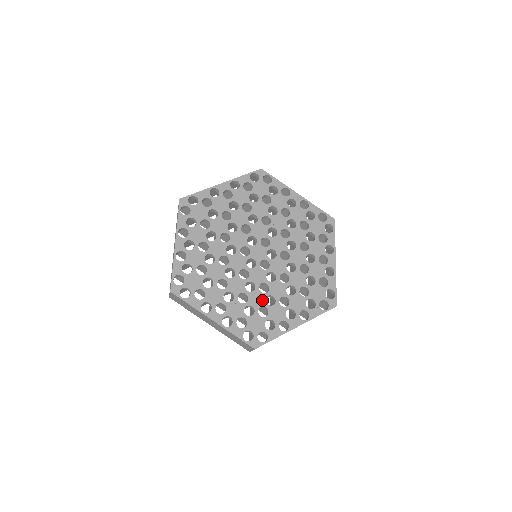
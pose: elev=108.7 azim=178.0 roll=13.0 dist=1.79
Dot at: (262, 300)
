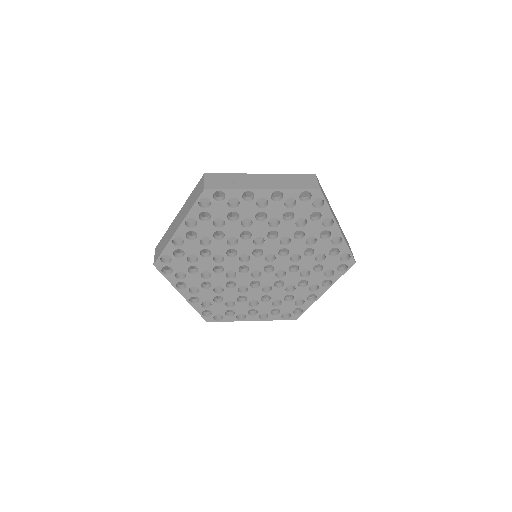
Dot at: (235, 297)
